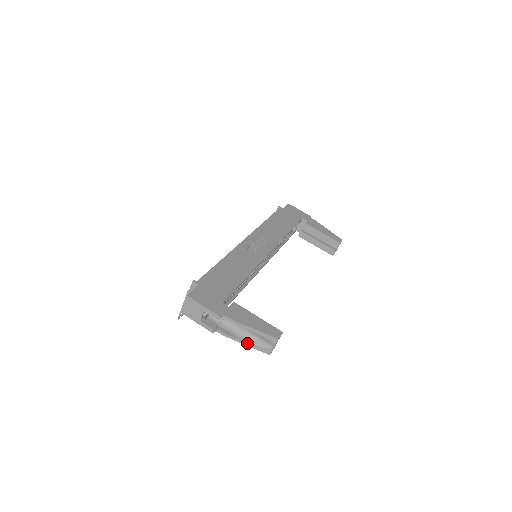
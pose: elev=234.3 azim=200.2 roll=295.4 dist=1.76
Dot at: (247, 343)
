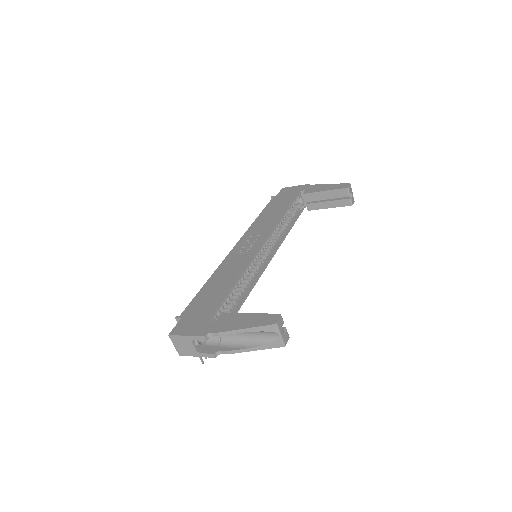
Dot at: (254, 348)
